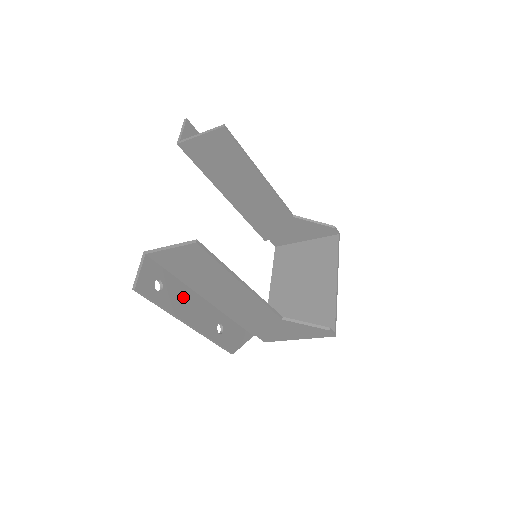
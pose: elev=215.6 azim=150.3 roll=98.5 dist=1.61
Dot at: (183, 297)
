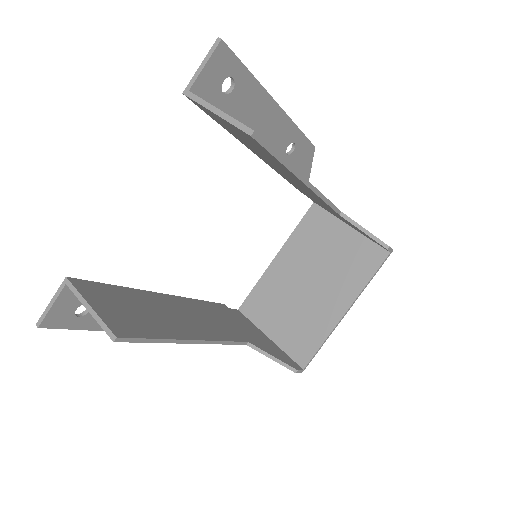
Dot at: occluded
